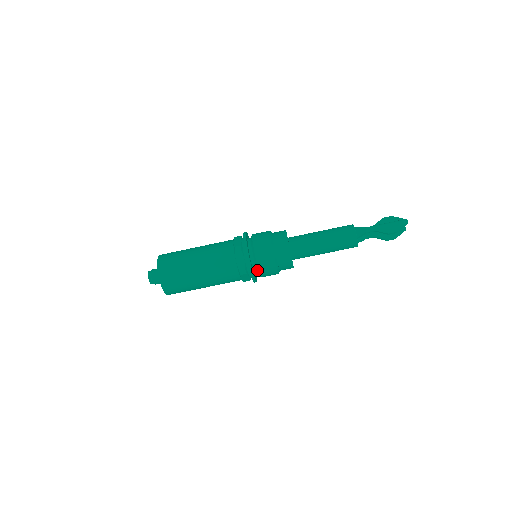
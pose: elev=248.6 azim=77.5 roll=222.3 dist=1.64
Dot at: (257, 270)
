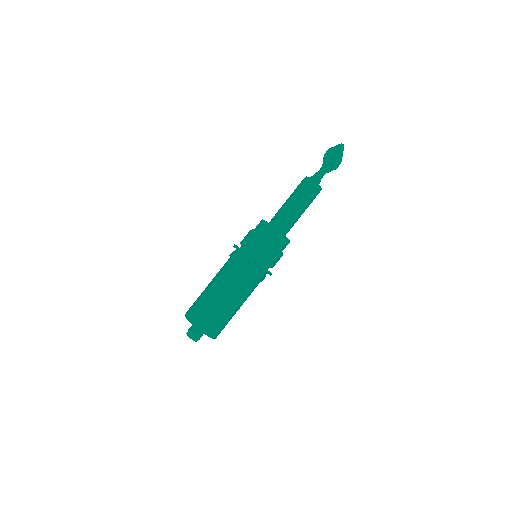
Dot at: (269, 267)
